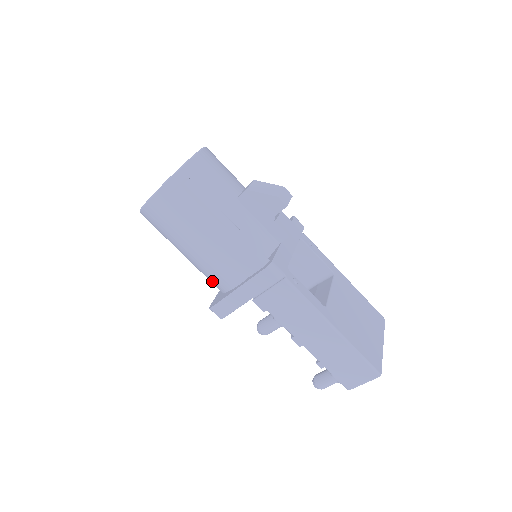
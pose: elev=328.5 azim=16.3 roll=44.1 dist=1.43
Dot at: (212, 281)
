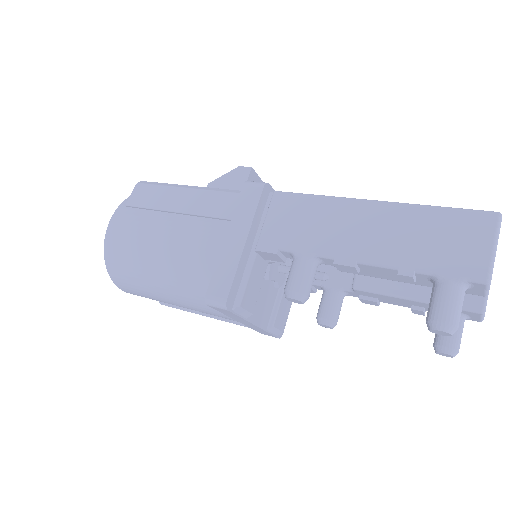
Dot at: (202, 279)
